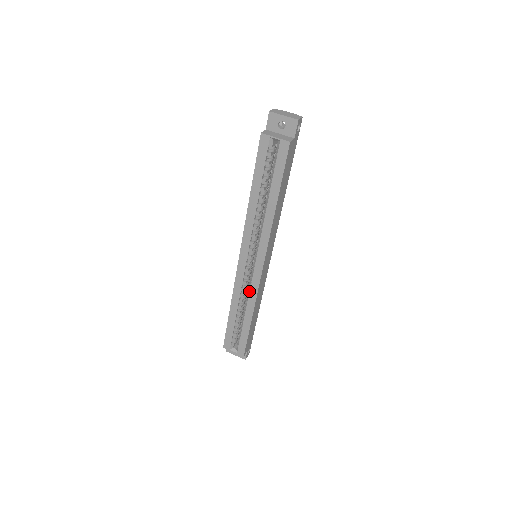
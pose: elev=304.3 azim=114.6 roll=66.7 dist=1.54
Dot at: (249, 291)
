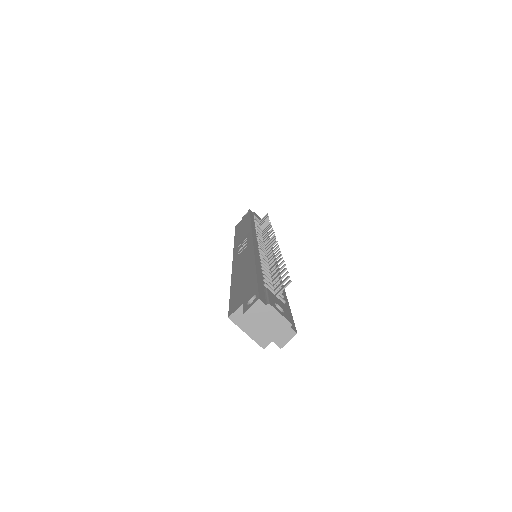
Dot at: occluded
